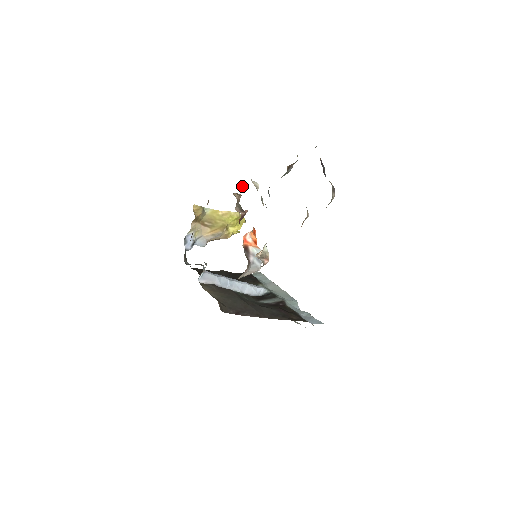
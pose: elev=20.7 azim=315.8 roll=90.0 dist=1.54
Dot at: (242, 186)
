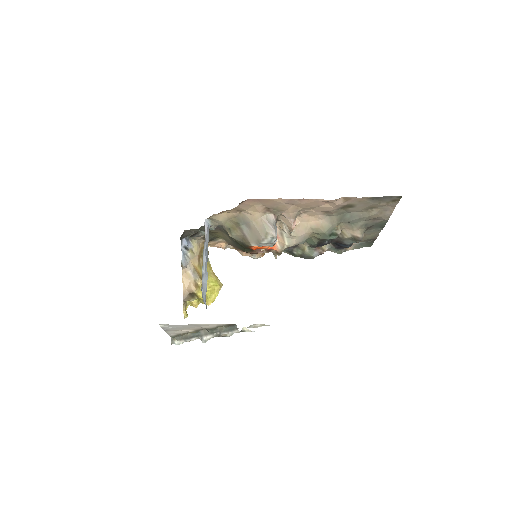
Dot at: occluded
